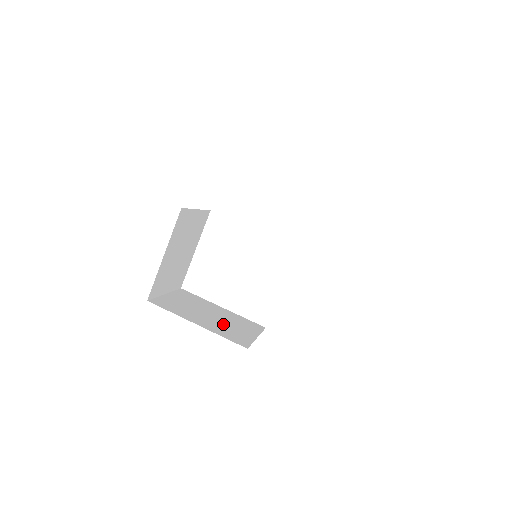
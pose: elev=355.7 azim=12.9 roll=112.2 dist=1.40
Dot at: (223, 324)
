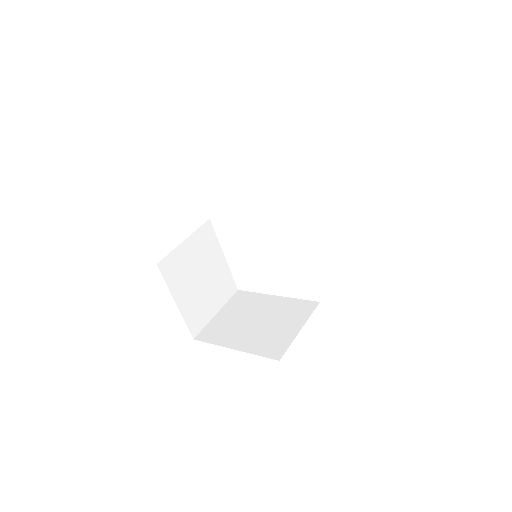
Dot at: (265, 329)
